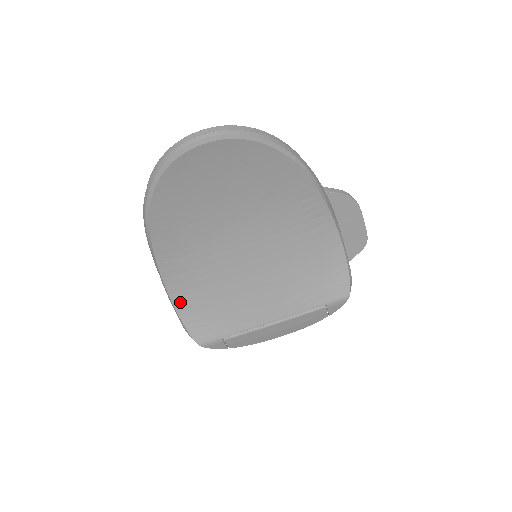
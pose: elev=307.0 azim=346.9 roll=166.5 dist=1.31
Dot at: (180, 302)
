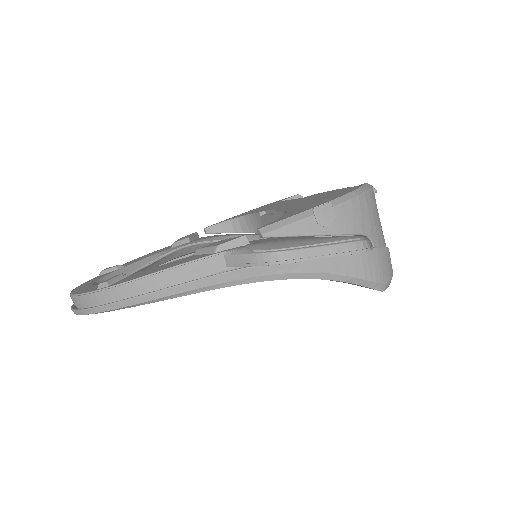
Dot at: occluded
